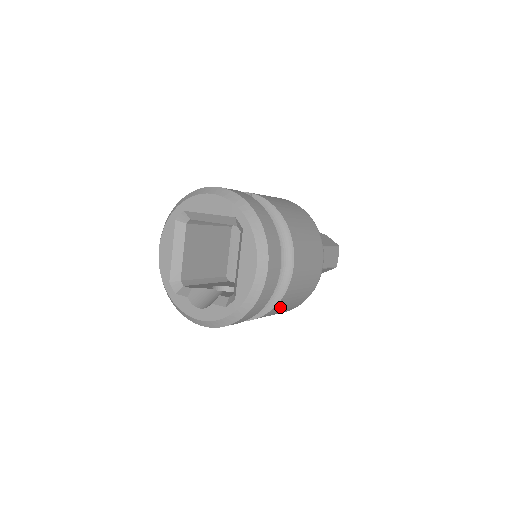
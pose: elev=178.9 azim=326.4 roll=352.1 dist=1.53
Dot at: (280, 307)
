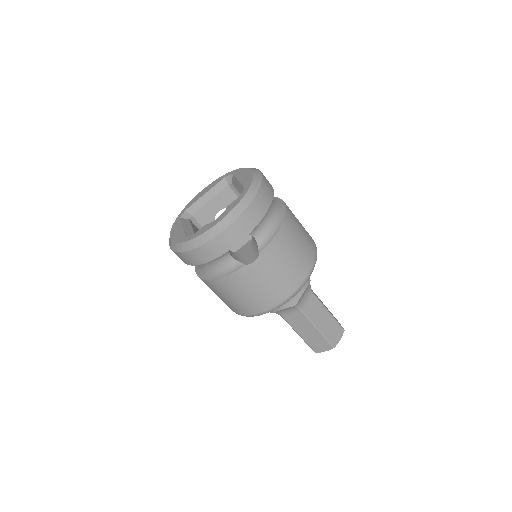
Dot at: (290, 233)
